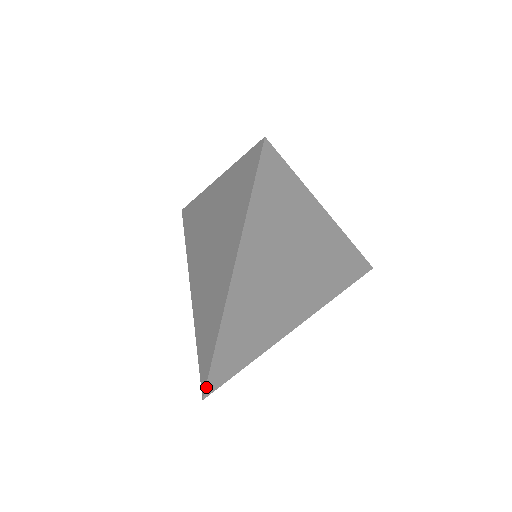
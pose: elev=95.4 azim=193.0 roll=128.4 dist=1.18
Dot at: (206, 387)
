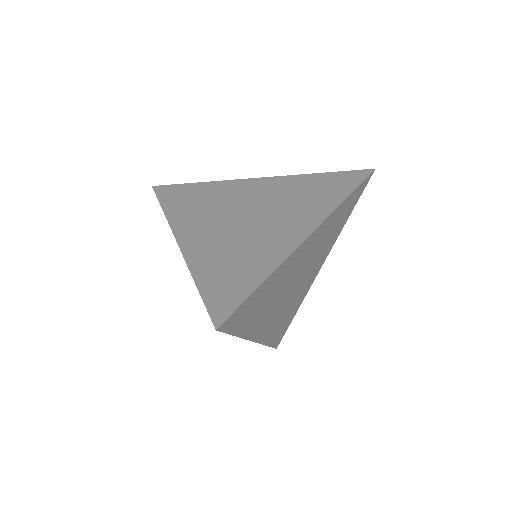
Dot at: (228, 317)
